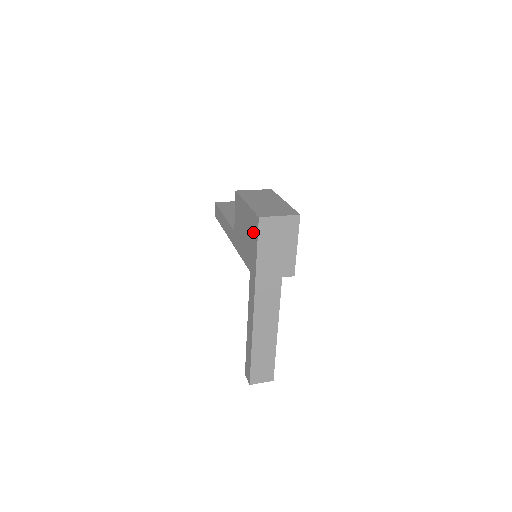
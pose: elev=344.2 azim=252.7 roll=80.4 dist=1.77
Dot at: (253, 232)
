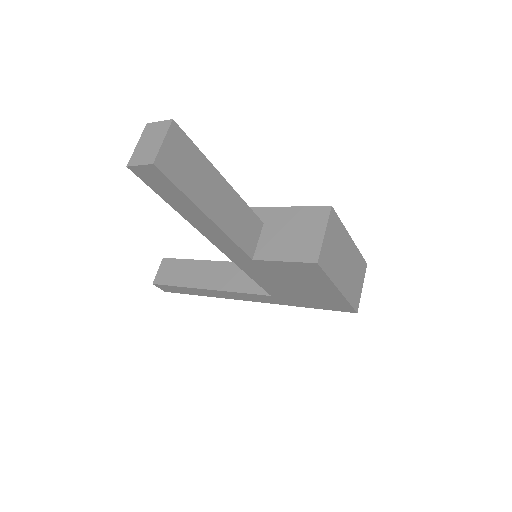
Dot at: (326, 304)
